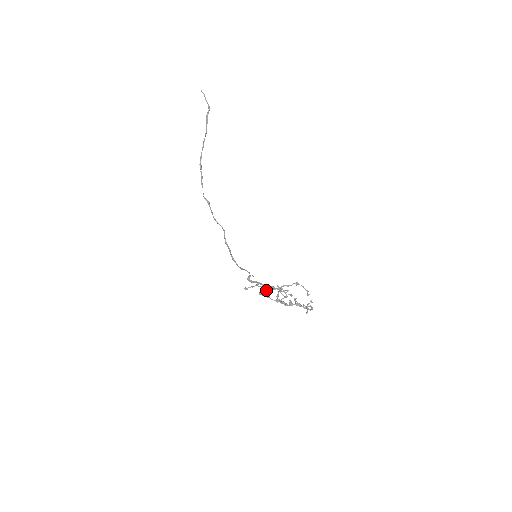
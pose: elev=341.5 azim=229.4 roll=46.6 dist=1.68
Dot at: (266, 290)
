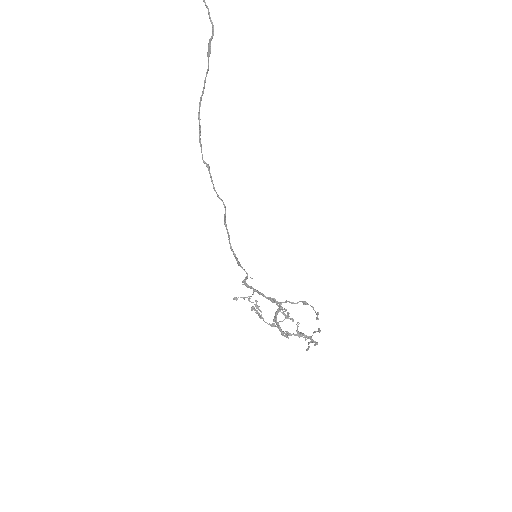
Dot at: (259, 309)
